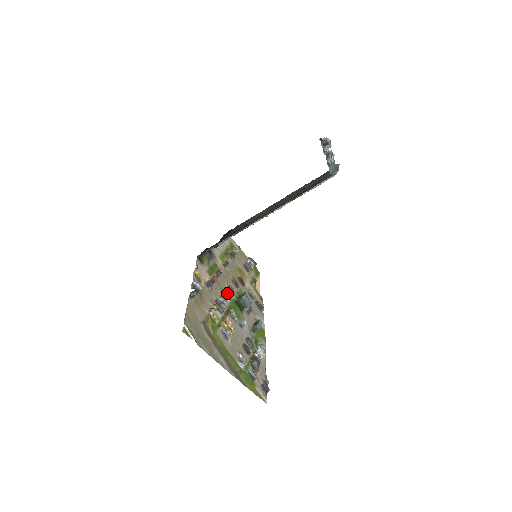
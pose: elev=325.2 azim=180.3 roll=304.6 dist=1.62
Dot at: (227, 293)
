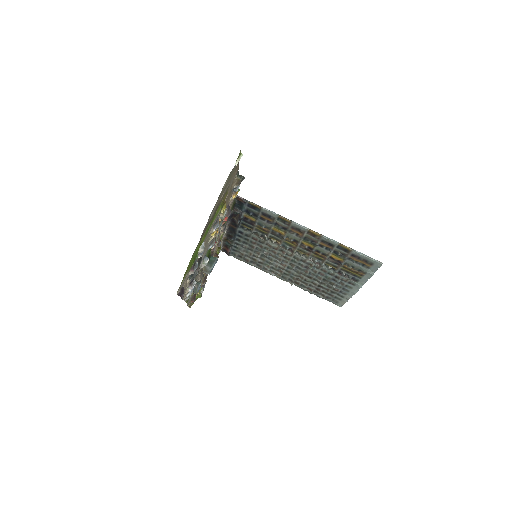
Dot at: occluded
